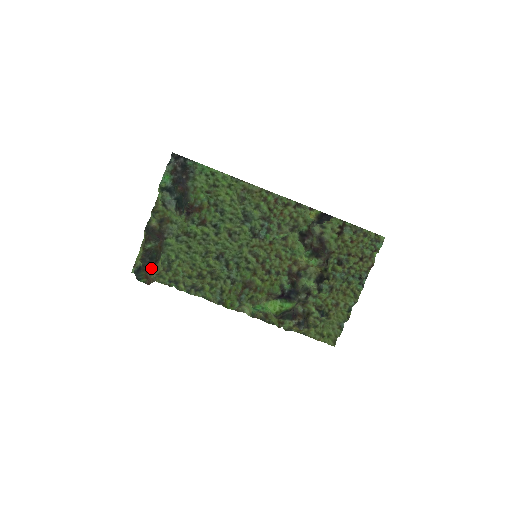
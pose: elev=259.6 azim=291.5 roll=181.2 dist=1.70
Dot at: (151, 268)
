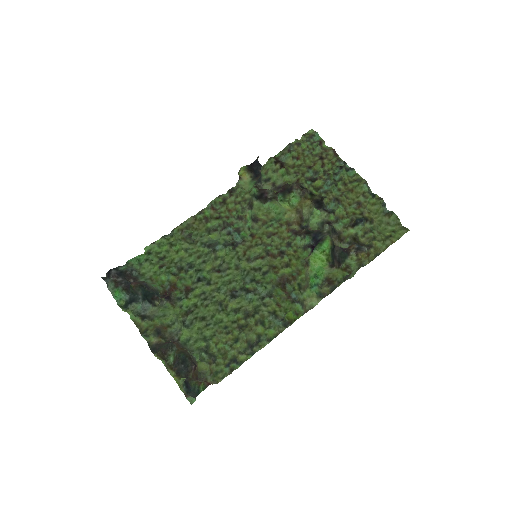
Dot at: (193, 368)
